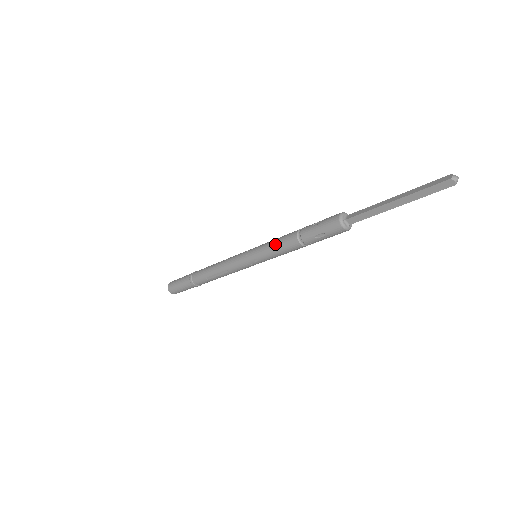
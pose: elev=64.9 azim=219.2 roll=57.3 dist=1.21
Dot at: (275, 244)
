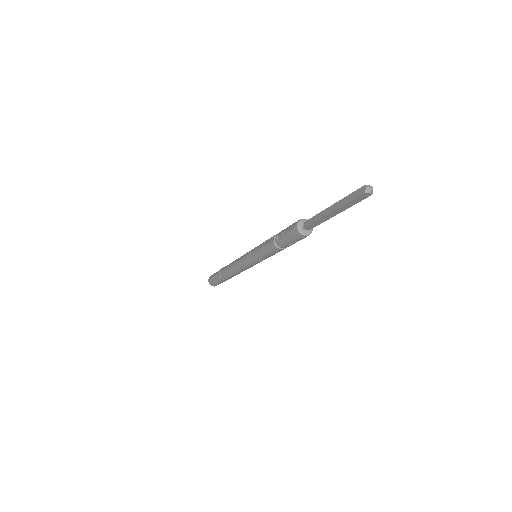
Dot at: (266, 240)
